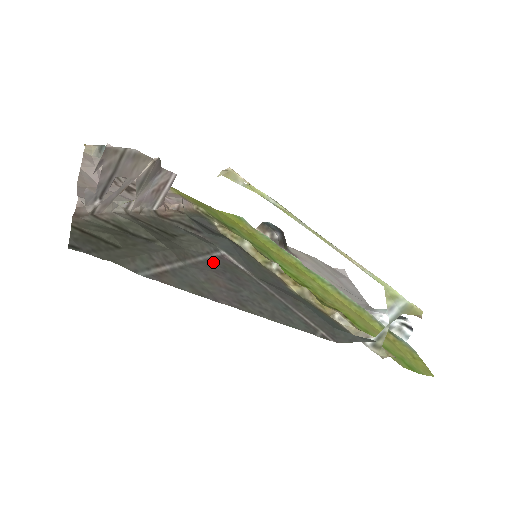
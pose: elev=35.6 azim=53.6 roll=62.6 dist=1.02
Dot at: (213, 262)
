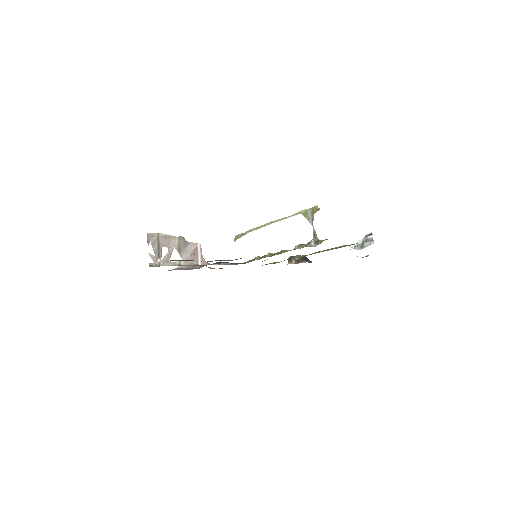
Dot at: occluded
